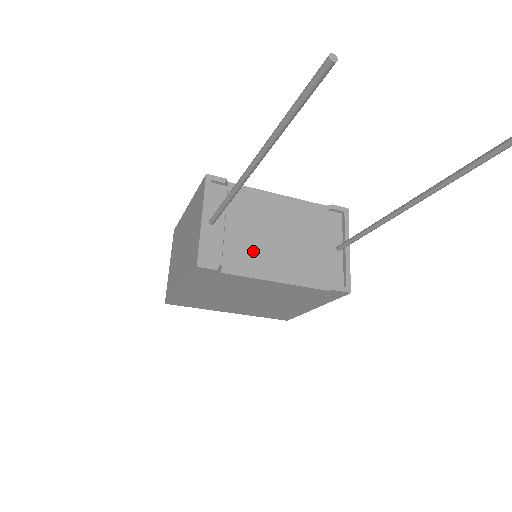
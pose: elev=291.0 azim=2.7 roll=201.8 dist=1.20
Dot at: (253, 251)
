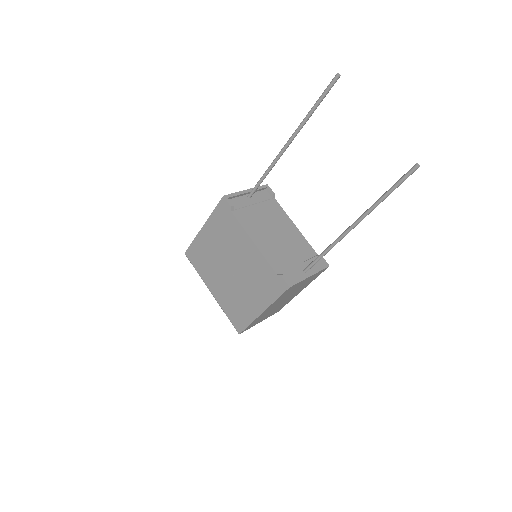
Dot at: (256, 223)
